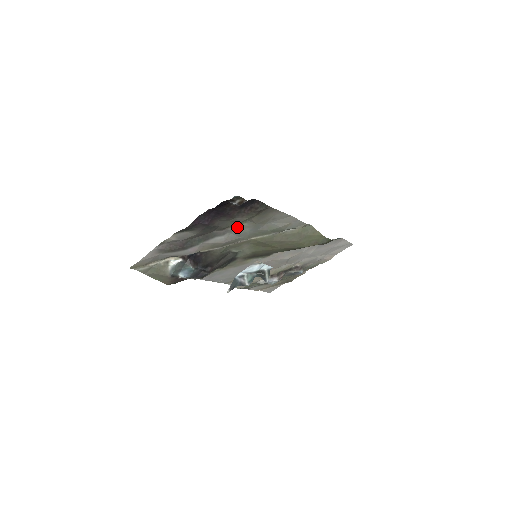
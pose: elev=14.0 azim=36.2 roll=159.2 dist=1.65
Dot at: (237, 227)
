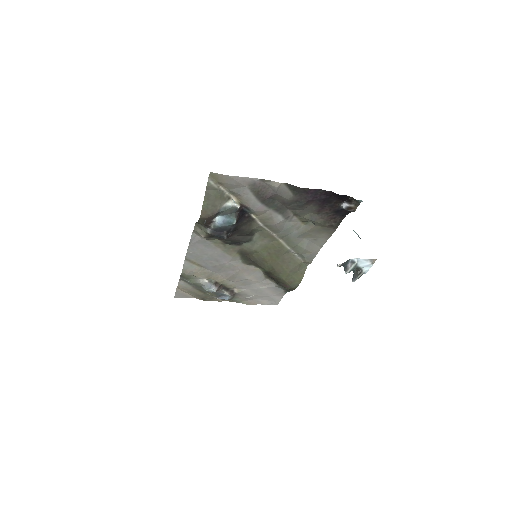
Dot at: (297, 222)
